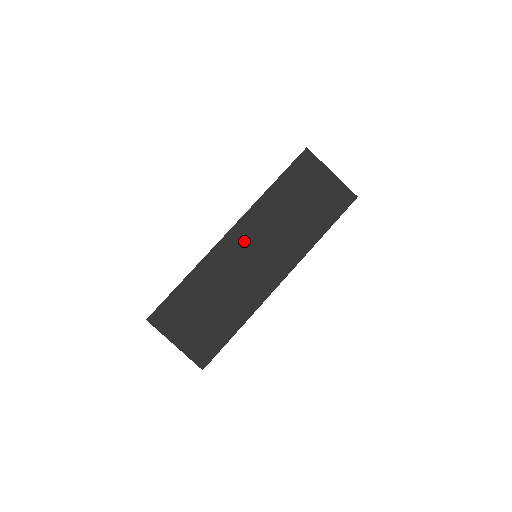
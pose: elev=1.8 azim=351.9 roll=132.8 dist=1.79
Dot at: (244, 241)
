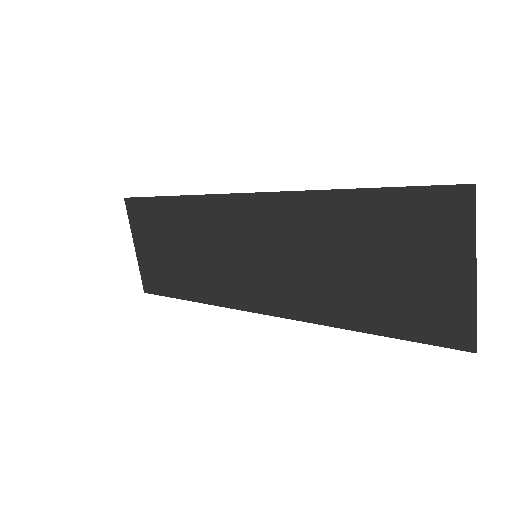
Dot at: (255, 224)
